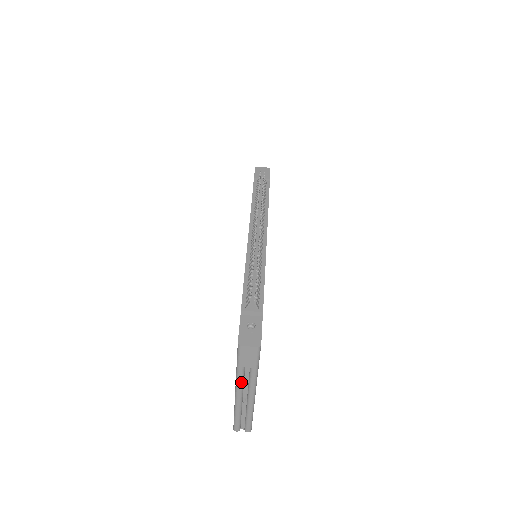
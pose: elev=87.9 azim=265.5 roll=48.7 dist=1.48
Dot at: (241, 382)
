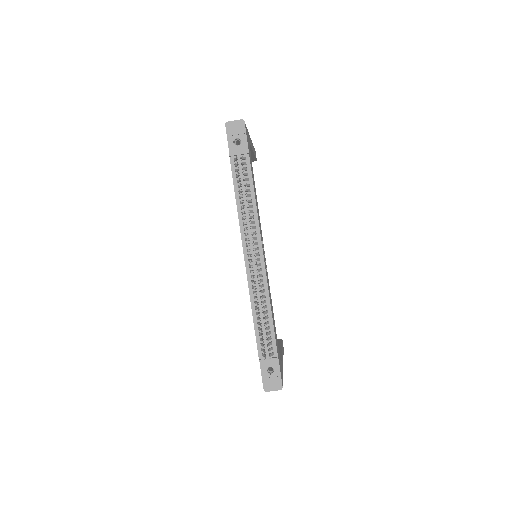
Dot at: occluded
